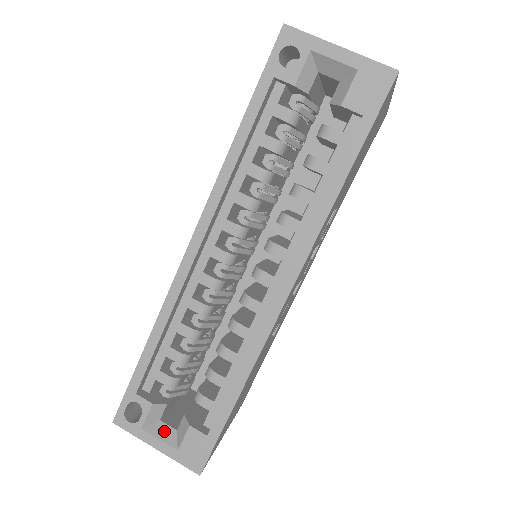
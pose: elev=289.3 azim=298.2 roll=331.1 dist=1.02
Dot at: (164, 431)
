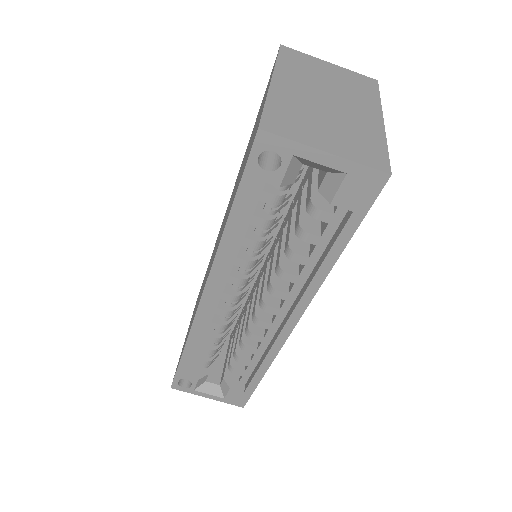
Dot at: (211, 388)
